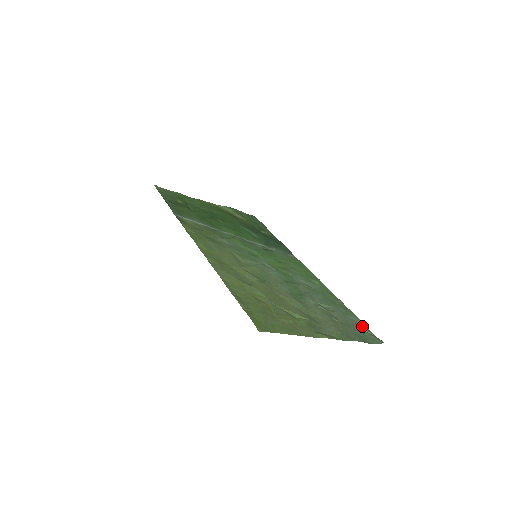
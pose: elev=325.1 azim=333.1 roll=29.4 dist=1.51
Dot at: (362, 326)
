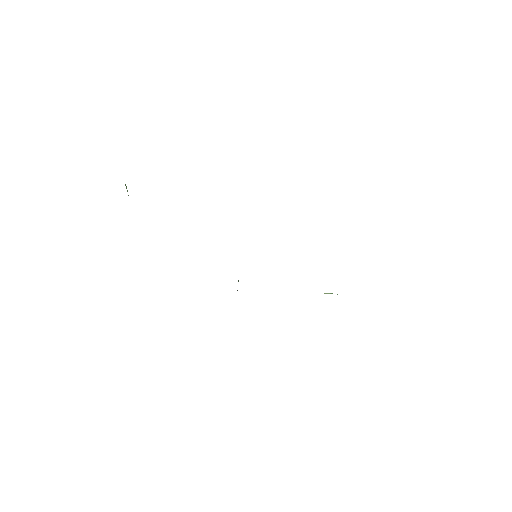
Dot at: occluded
